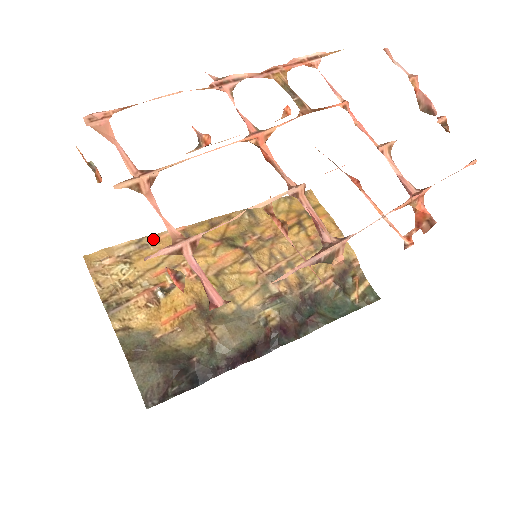
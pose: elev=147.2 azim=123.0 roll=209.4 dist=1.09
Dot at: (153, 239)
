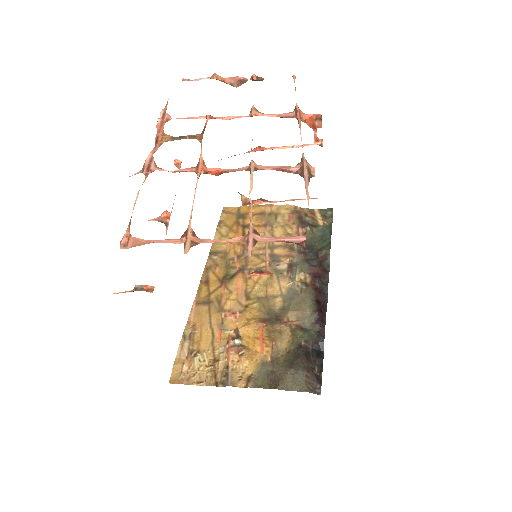
Dot at: (189, 327)
